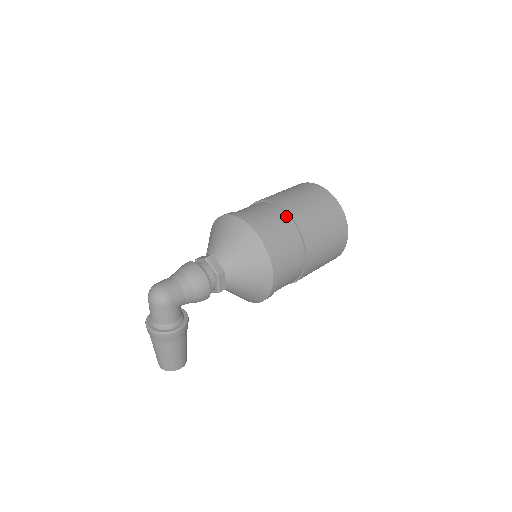
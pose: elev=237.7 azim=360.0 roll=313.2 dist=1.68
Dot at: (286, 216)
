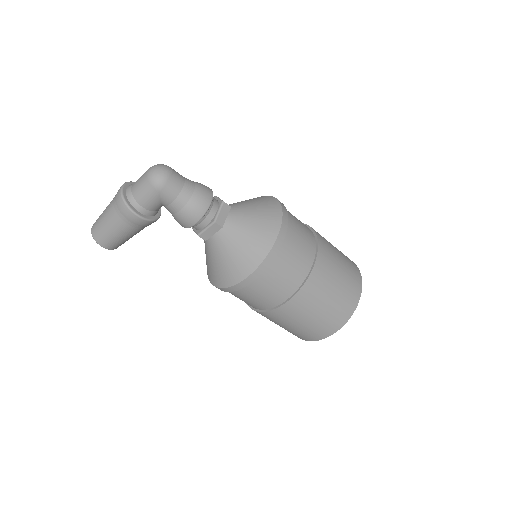
Dot at: (313, 257)
